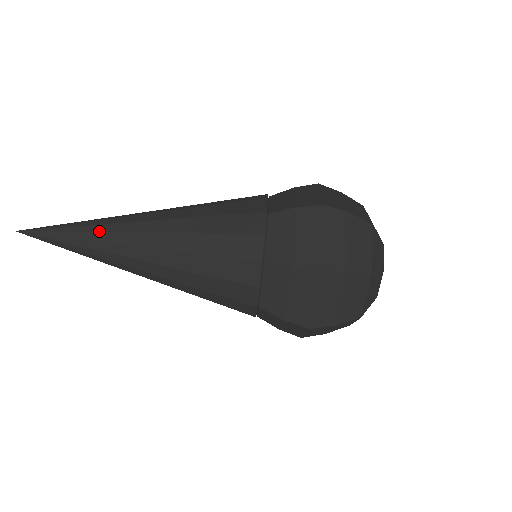
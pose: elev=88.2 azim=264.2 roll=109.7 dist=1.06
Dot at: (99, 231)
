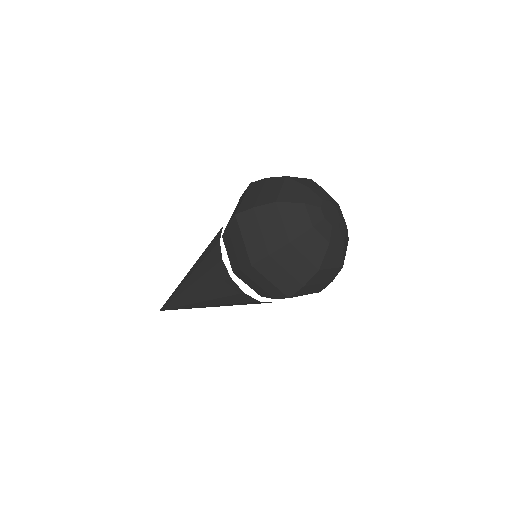
Dot at: (184, 305)
